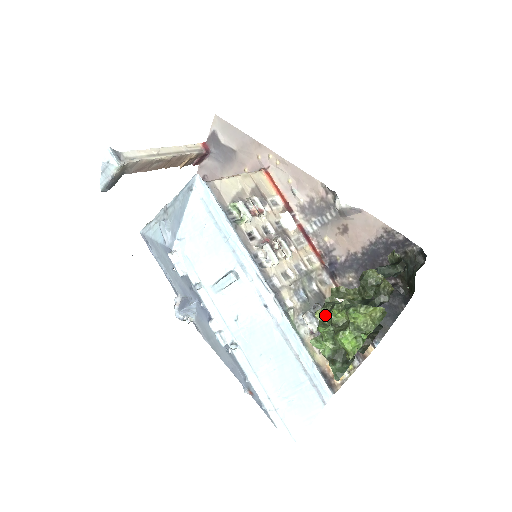
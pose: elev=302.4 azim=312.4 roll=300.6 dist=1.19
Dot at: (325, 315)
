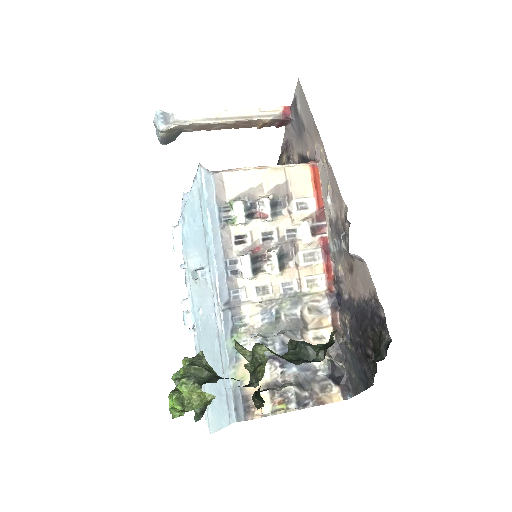
Dot at: occluded
